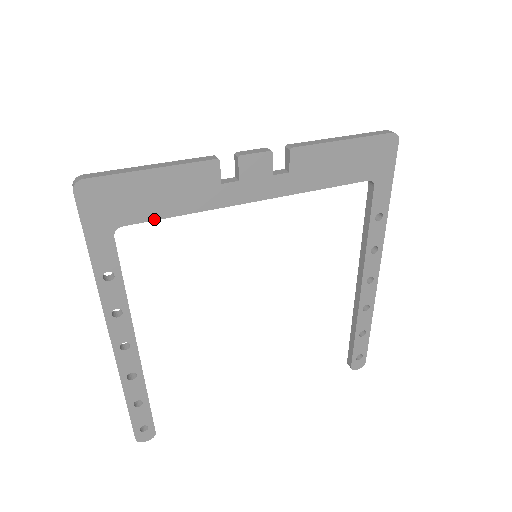
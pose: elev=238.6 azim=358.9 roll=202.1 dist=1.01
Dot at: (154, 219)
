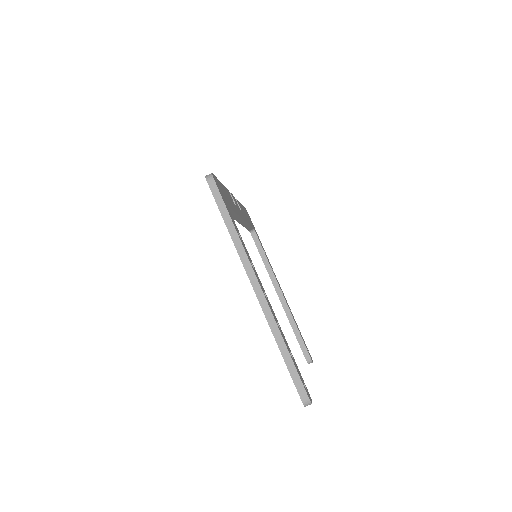
Dot at: (232, 210)
